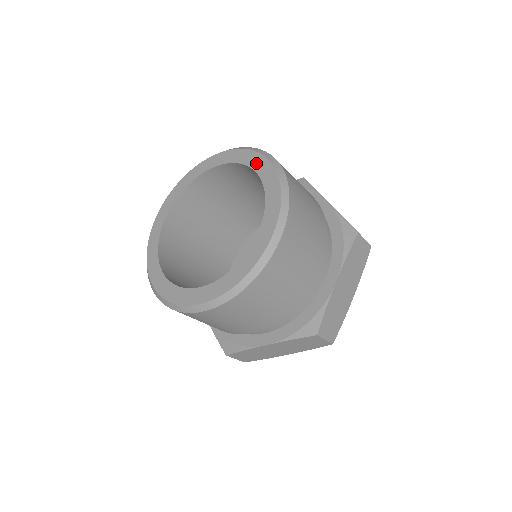
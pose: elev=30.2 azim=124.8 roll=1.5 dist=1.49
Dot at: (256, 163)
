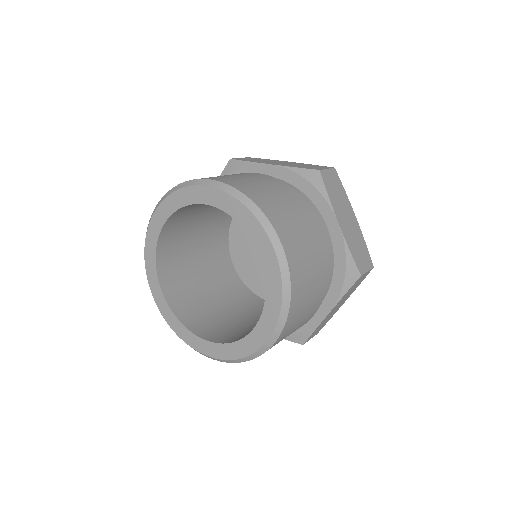
Dot at: (198, 197)
